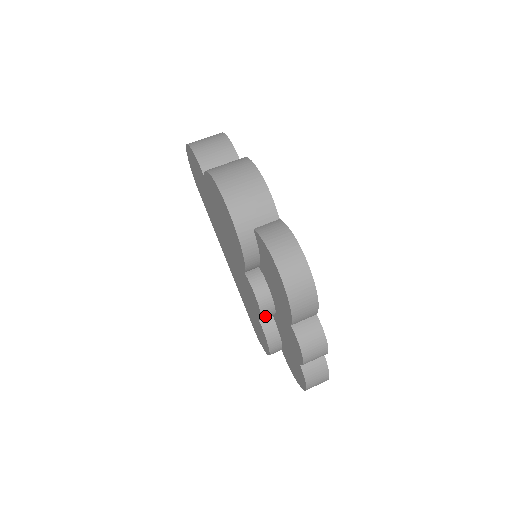
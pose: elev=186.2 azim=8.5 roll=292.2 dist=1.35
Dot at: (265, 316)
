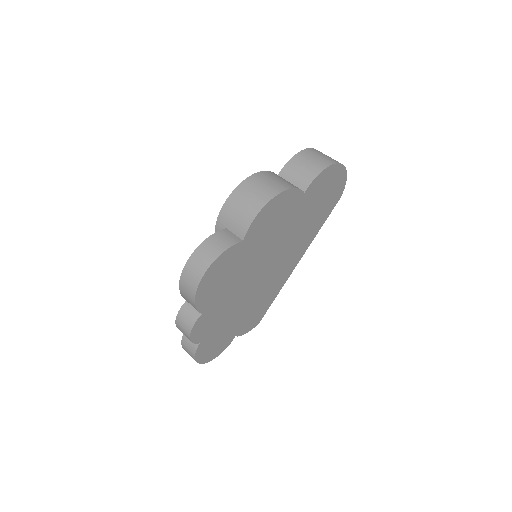
Dot at: occluded
